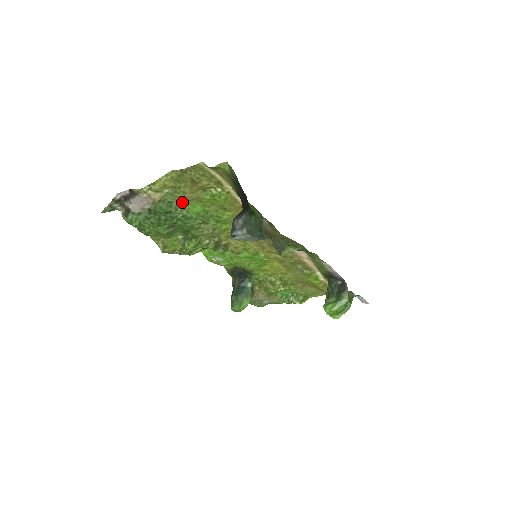
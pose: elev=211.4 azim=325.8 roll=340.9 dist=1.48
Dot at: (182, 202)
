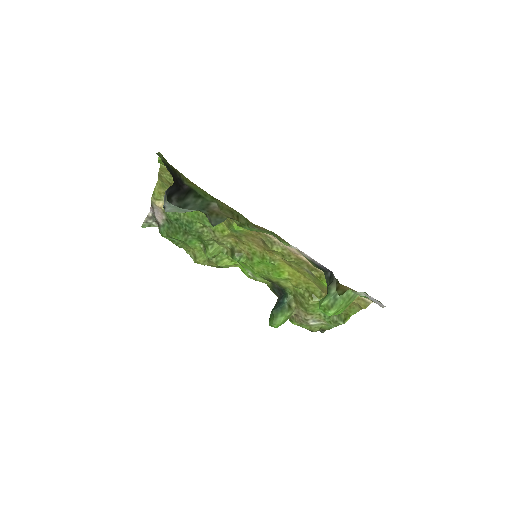
Dot at: occluded
